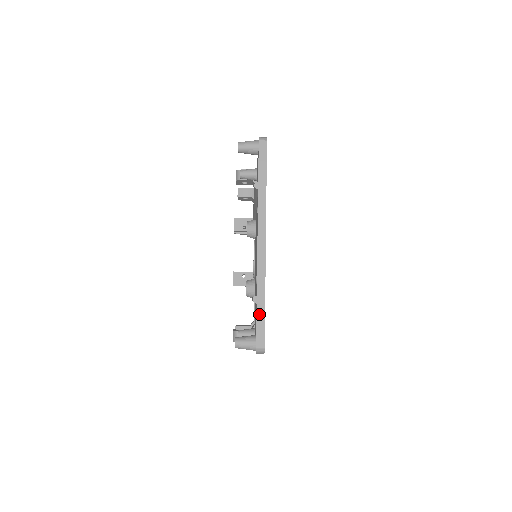
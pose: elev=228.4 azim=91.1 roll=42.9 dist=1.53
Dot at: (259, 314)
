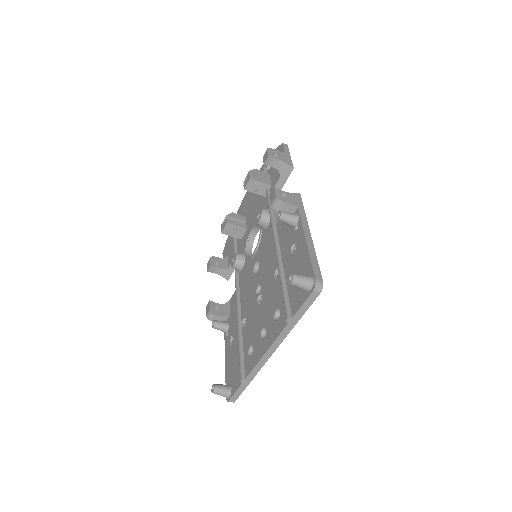
Dot at: (241, 388)
